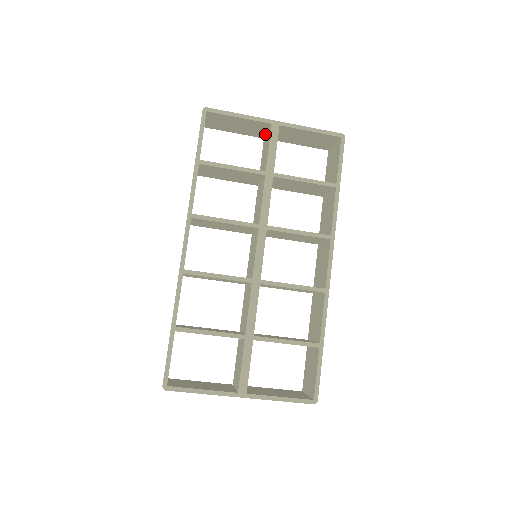
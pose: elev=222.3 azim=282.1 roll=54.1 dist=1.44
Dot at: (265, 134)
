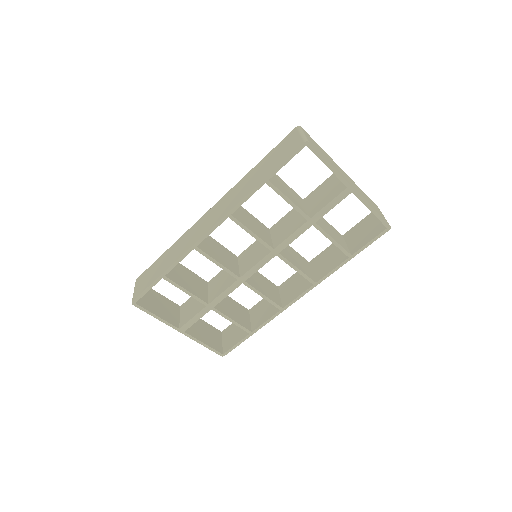
Dot at: occluded
